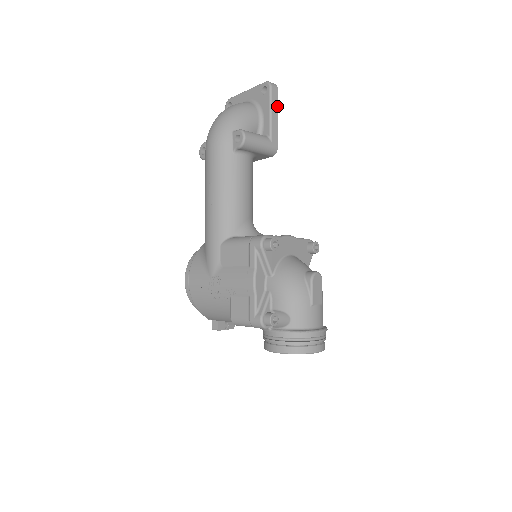
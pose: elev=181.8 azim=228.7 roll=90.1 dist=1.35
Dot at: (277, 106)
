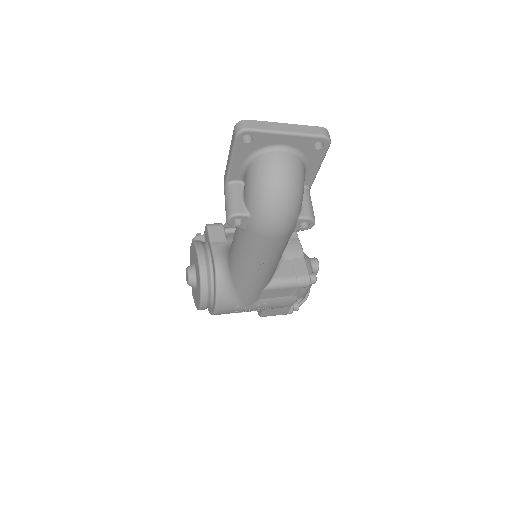
Dot at: occluded
